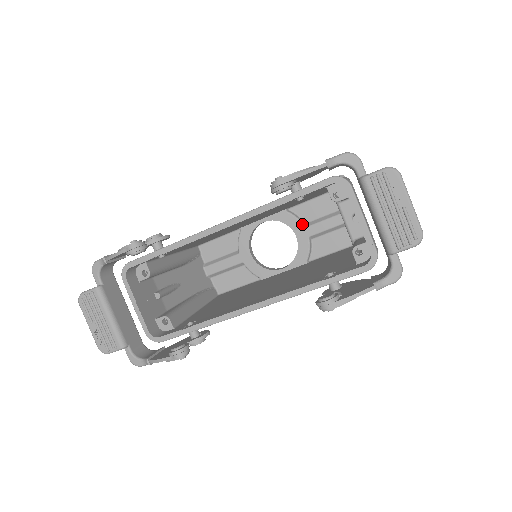
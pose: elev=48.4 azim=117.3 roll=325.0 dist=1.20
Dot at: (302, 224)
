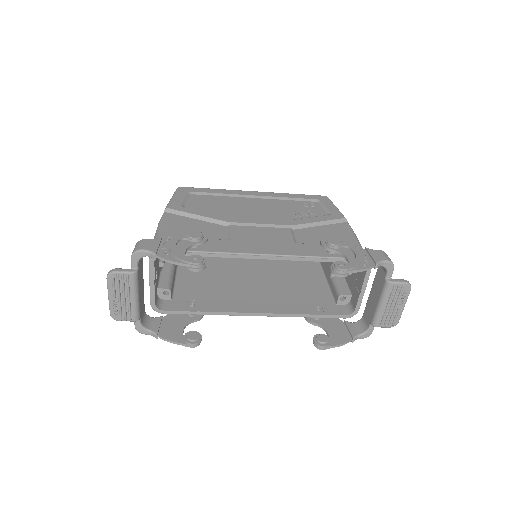
Dot at: occluded
